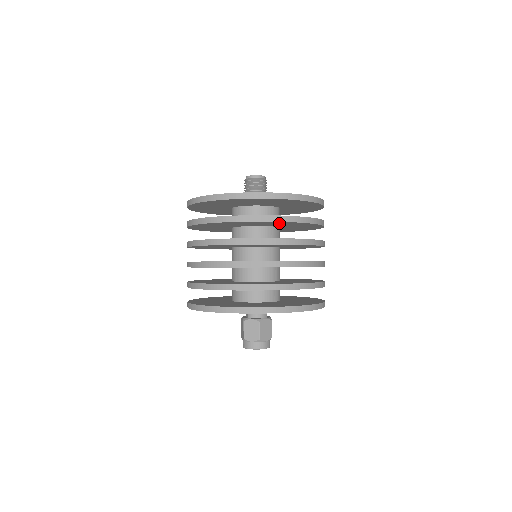
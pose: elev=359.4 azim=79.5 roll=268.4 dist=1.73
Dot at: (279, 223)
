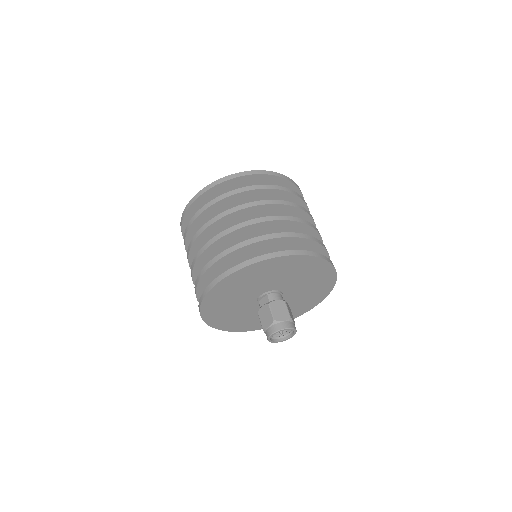
Dot at: occluded
